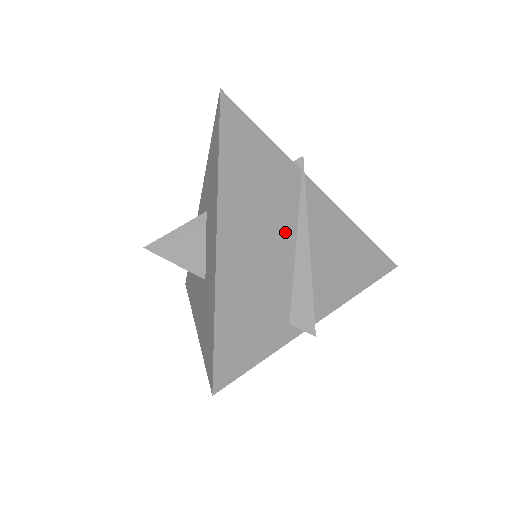
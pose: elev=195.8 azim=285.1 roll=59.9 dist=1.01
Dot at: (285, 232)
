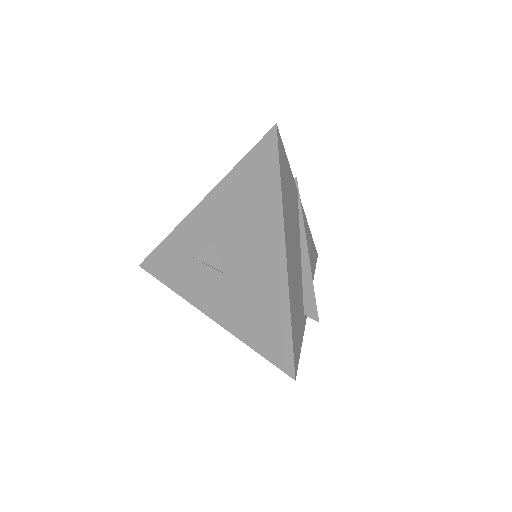
Dot at: (298, 244)
